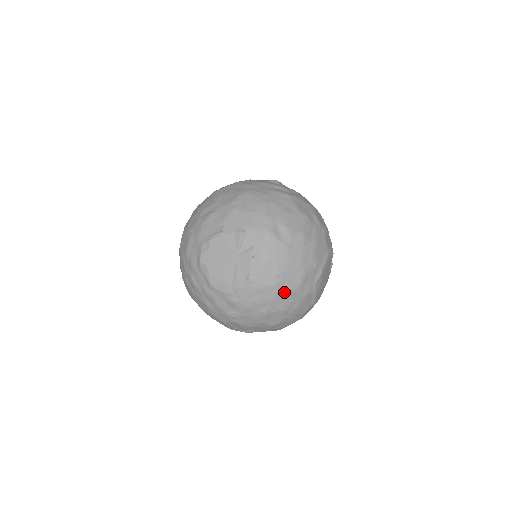
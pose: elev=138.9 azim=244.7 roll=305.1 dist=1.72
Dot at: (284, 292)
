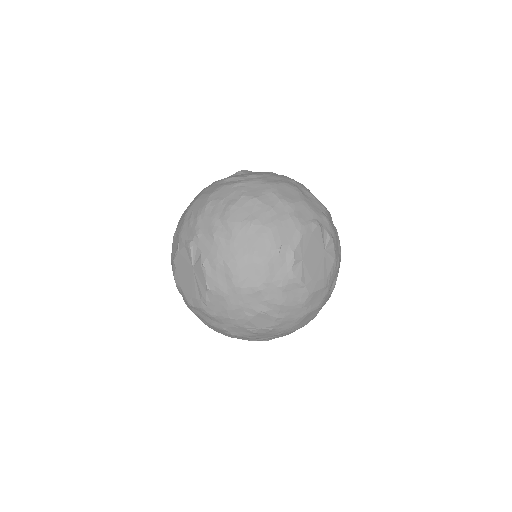
Dot at: (250, 291)
